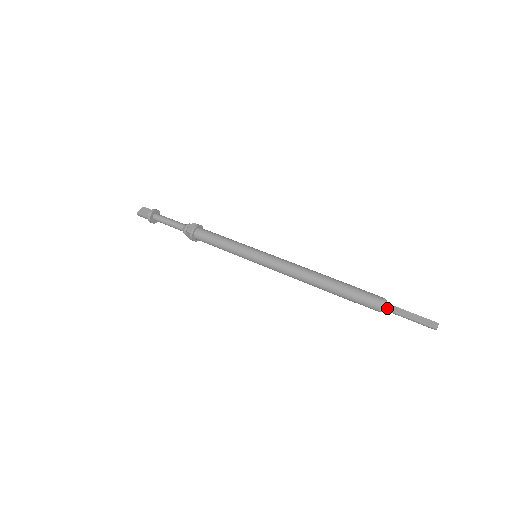
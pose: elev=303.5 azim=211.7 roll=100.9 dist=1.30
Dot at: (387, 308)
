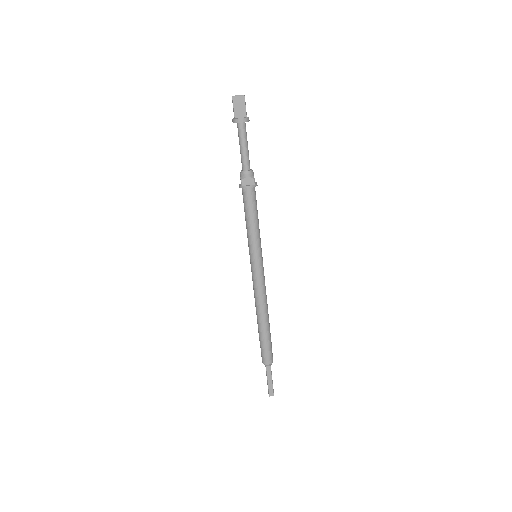
Dot at: (266, 367)
